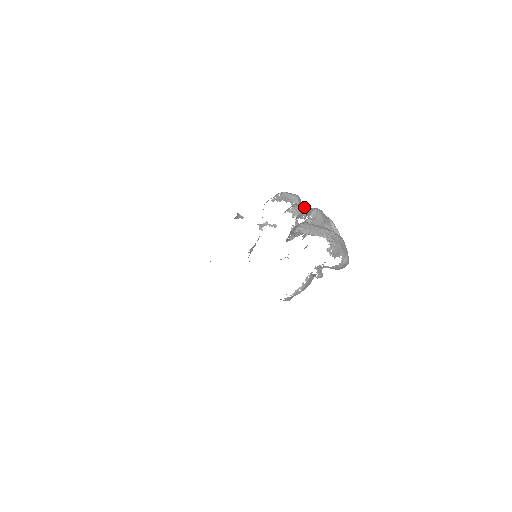
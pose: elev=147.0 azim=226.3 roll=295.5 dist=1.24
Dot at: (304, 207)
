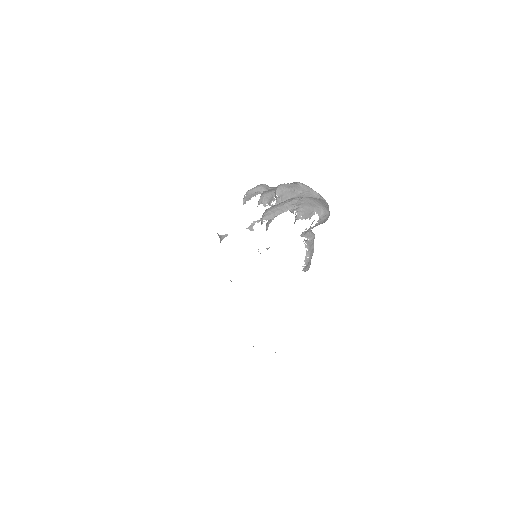
Dot at: (273, 189)
